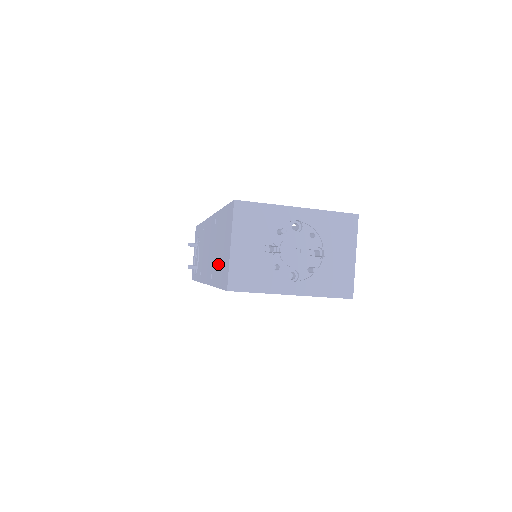
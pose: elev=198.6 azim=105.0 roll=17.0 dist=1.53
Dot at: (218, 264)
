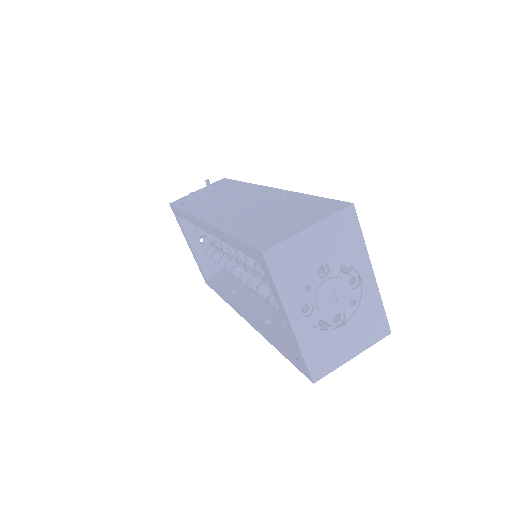
Dot at: (258, 224)
